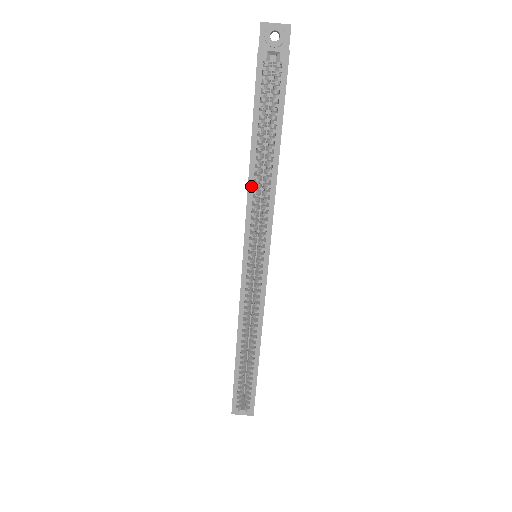
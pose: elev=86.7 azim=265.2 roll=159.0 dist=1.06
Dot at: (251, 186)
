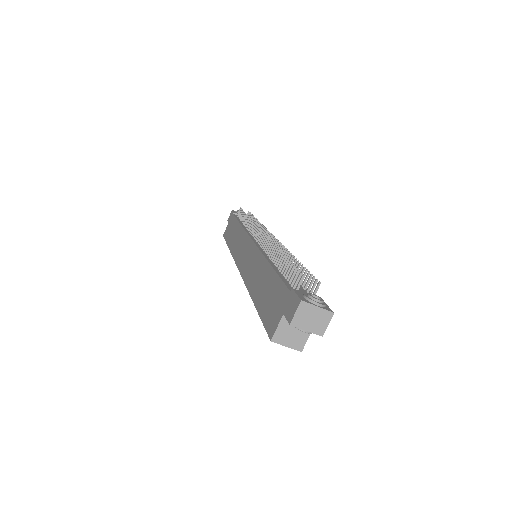
Dot at: occluded
